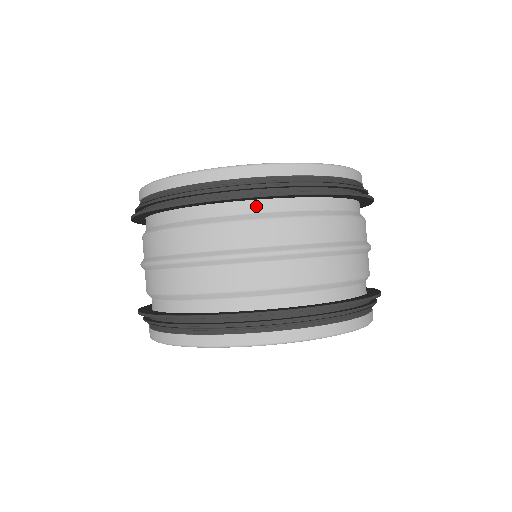
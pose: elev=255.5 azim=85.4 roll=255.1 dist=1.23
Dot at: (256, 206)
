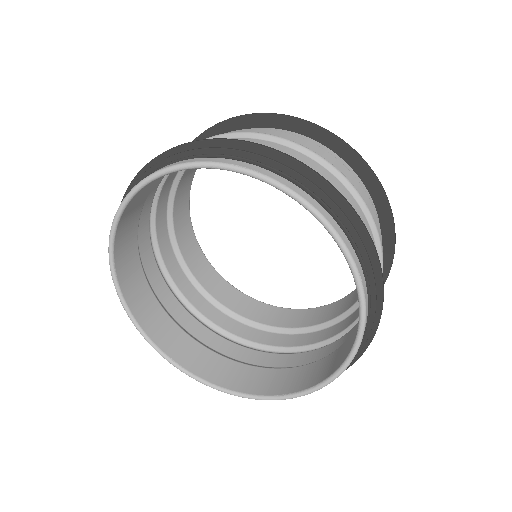
Dot at: occluded
